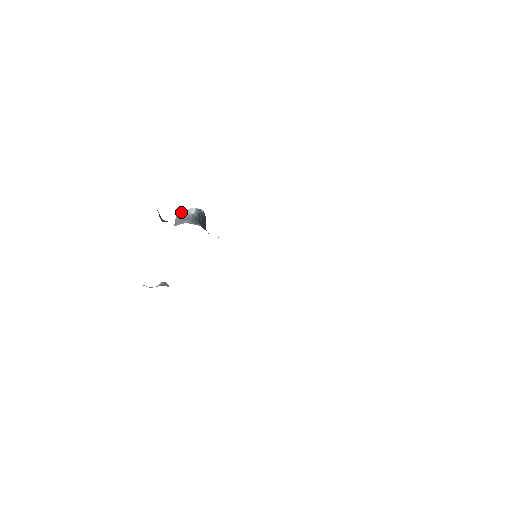
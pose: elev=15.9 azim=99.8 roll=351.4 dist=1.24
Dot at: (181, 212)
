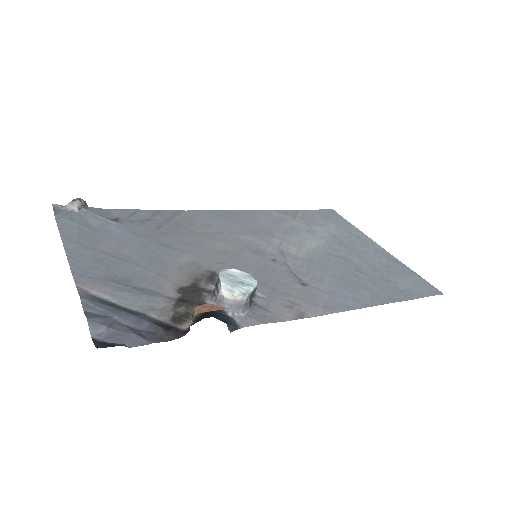
Dot at: (237, 295)
